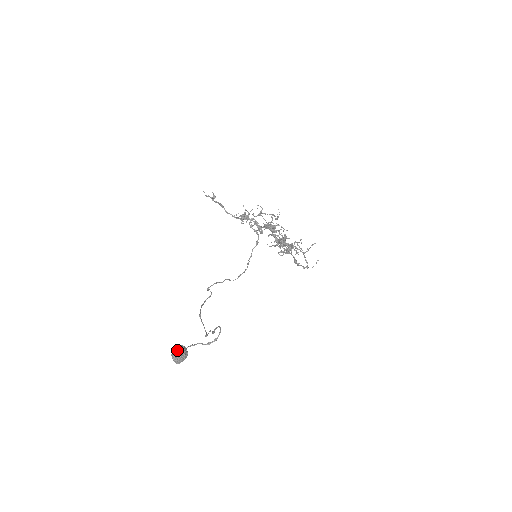
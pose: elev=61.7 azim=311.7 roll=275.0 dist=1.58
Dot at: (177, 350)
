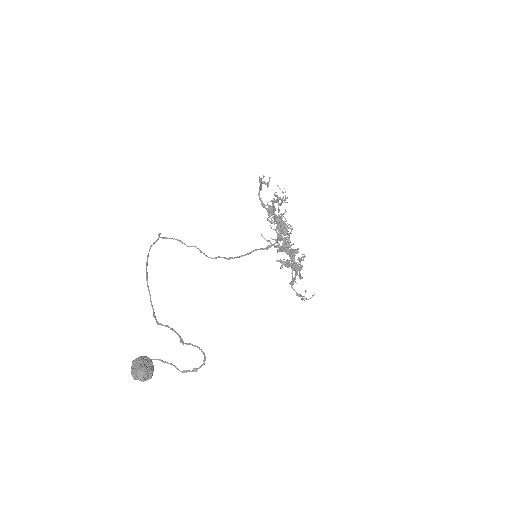
Dot at: (147, 370)
